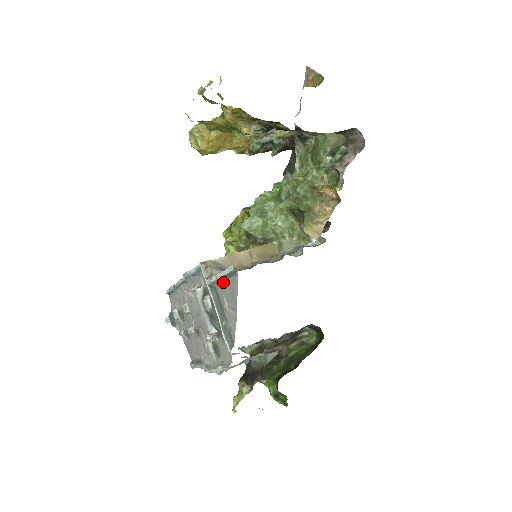
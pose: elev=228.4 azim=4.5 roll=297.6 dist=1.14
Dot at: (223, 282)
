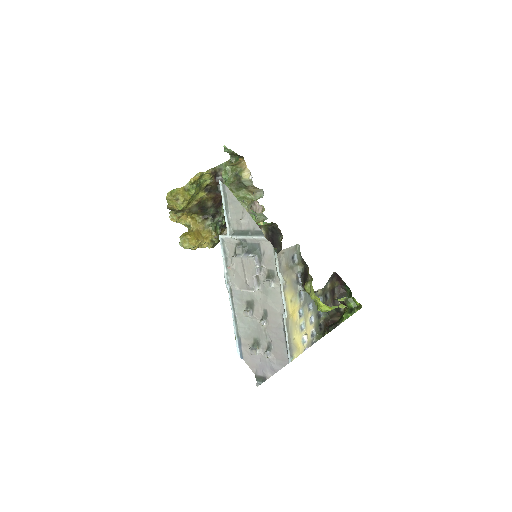
Dot at: (229, 212)
